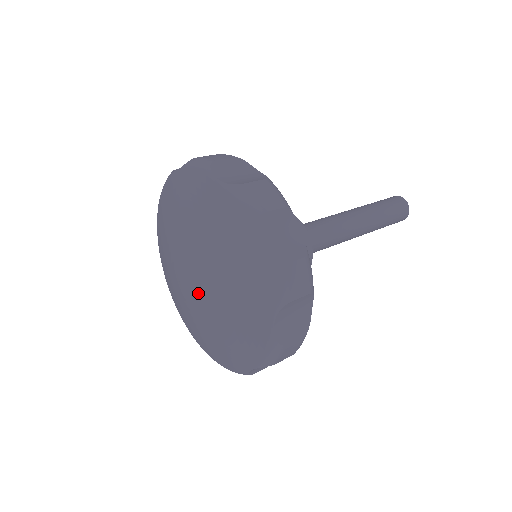
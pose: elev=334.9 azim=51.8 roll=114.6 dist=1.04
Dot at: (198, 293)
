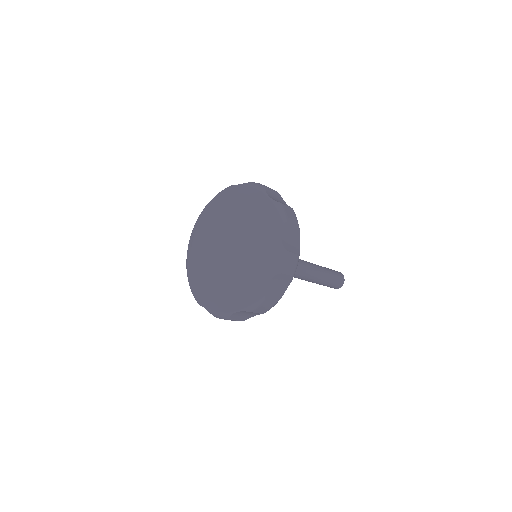
Dot at: (222, 256)
